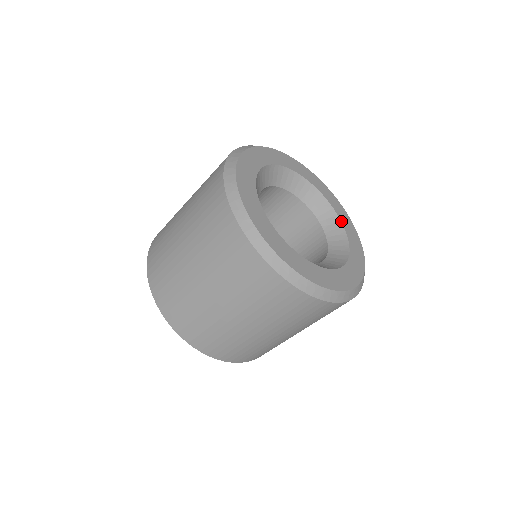
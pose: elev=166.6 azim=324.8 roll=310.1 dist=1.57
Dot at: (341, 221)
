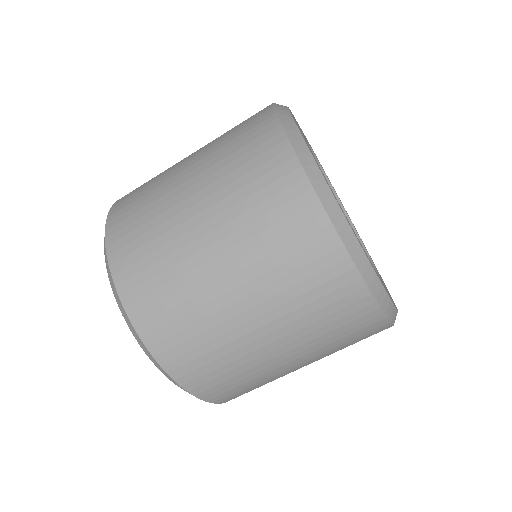
Dot at: occluded
